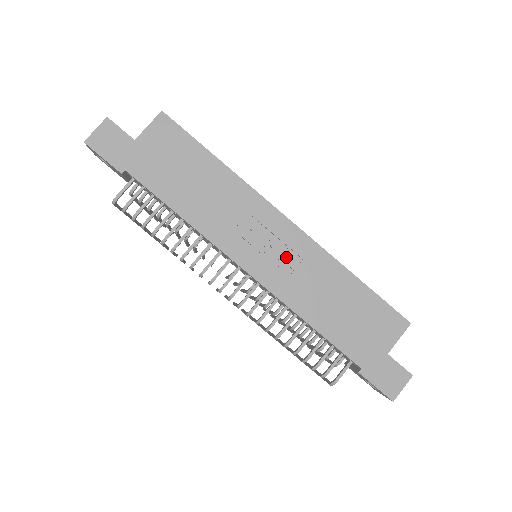
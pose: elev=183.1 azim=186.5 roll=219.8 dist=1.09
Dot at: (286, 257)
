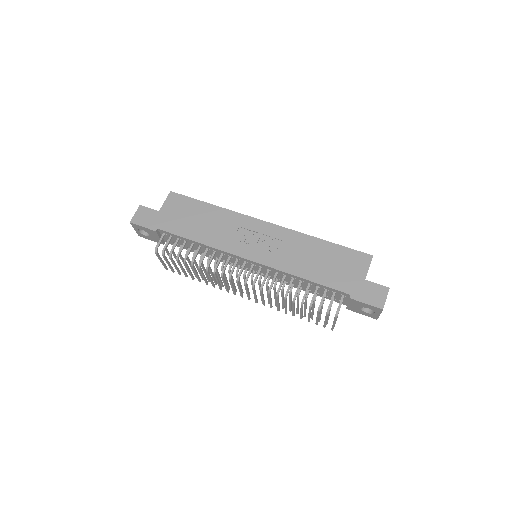
Dot at: (272, 243)
